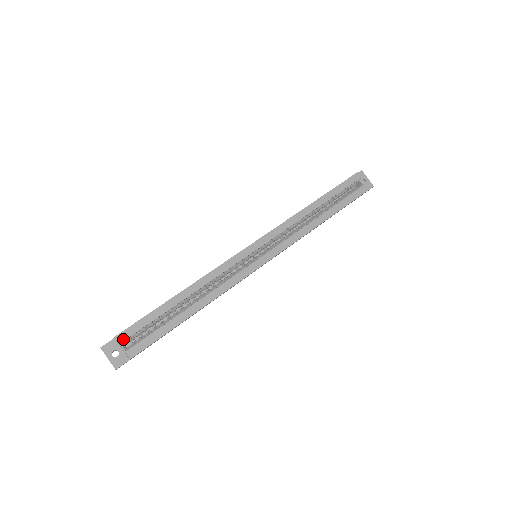
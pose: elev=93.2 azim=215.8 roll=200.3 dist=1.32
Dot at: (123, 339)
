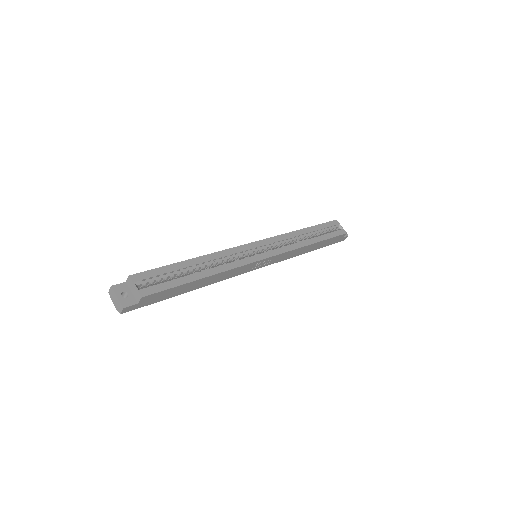
Dot at: (137, 279)
